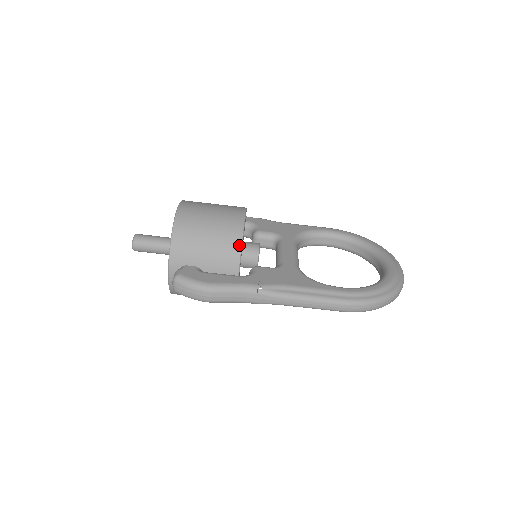
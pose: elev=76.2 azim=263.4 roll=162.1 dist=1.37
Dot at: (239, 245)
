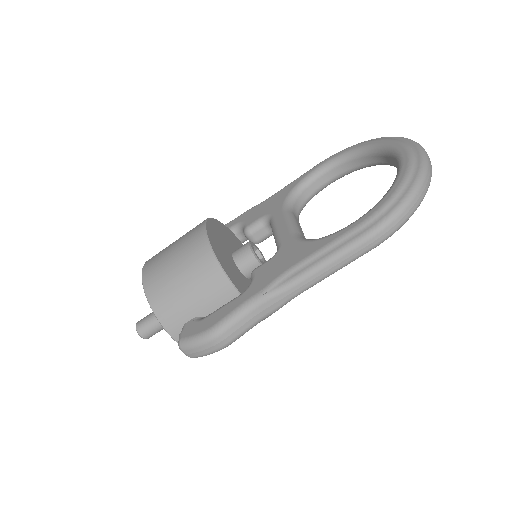
Dot at: (216, 265)
